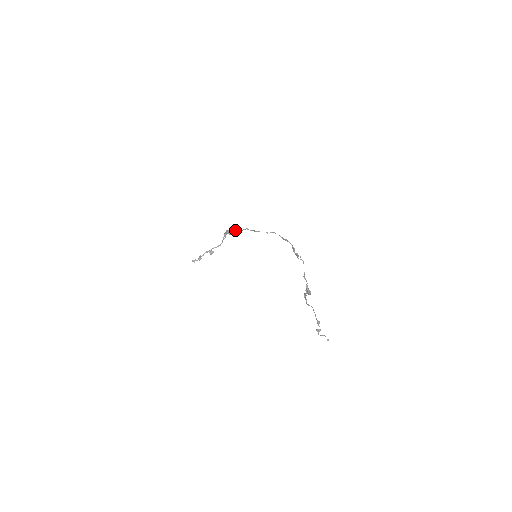
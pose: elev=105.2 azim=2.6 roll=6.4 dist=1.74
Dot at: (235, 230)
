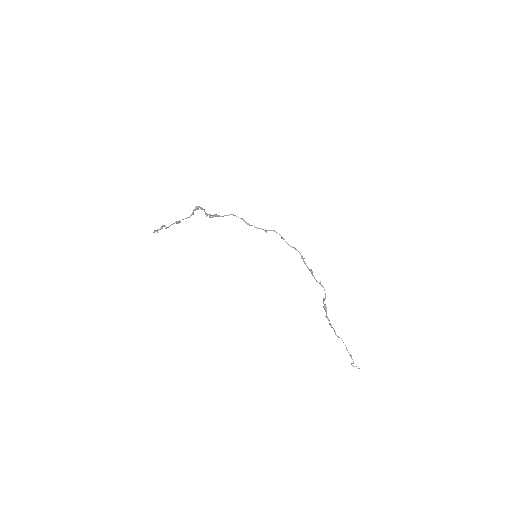
Dot at: occluded
